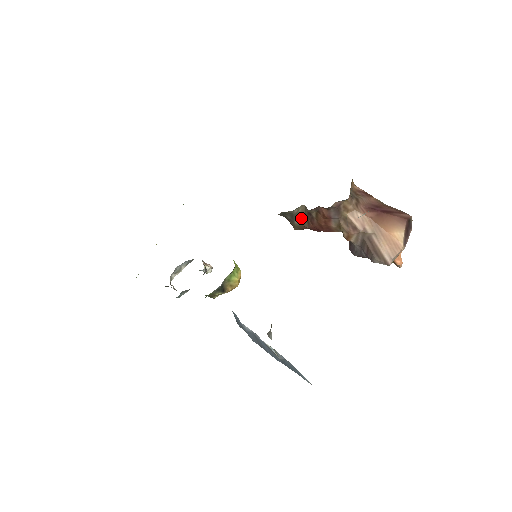
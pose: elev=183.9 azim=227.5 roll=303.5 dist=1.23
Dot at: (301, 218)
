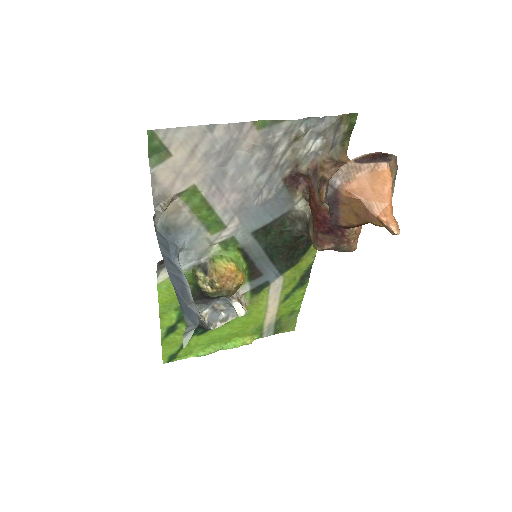
Dot at: (312, 223)
